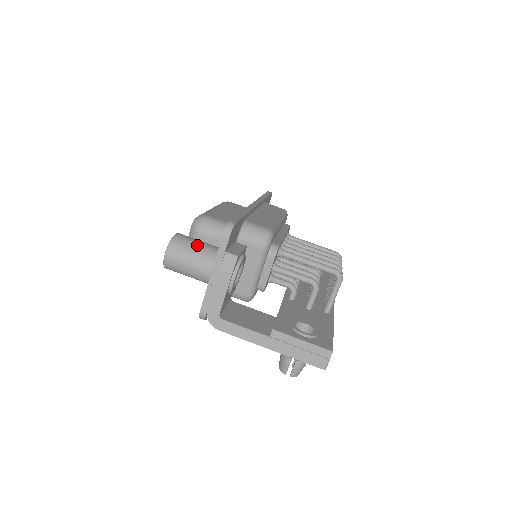
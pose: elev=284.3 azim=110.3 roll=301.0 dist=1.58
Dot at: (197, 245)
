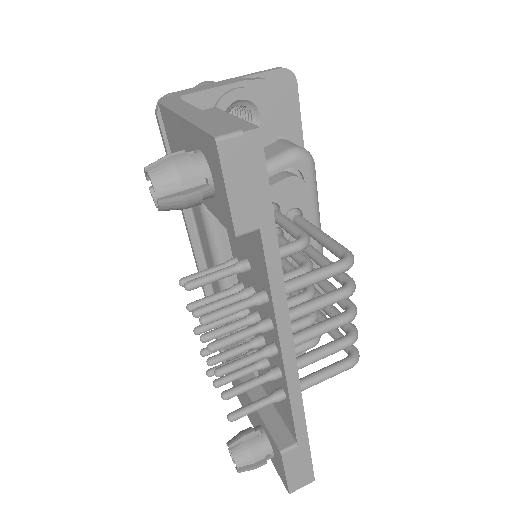
Dot at: occluded
